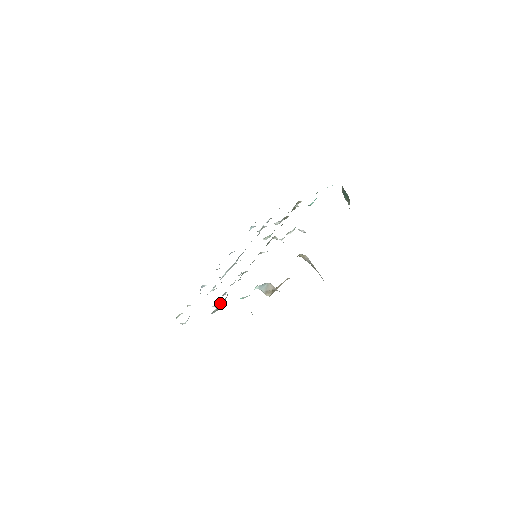
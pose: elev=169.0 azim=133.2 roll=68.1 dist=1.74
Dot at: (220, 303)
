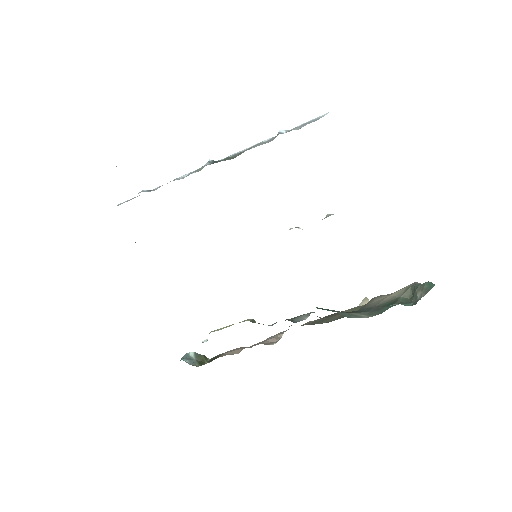
Dot at: occluded
